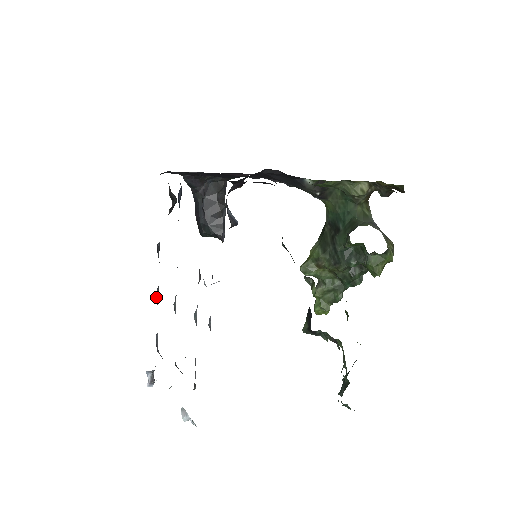
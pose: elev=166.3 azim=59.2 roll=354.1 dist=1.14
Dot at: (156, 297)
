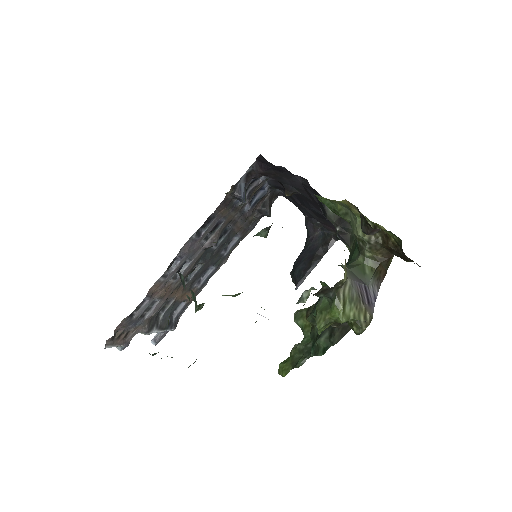
Dot at: (204, 273)
